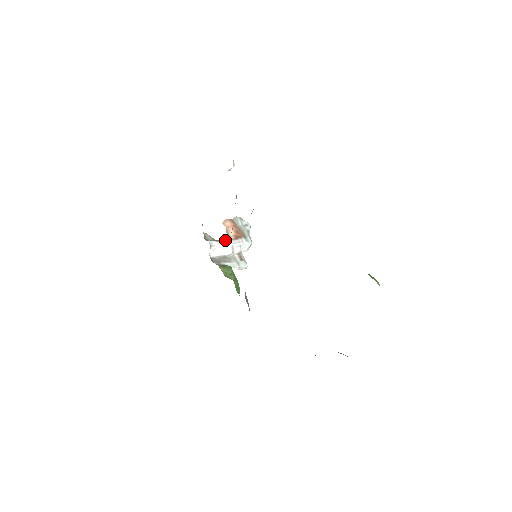
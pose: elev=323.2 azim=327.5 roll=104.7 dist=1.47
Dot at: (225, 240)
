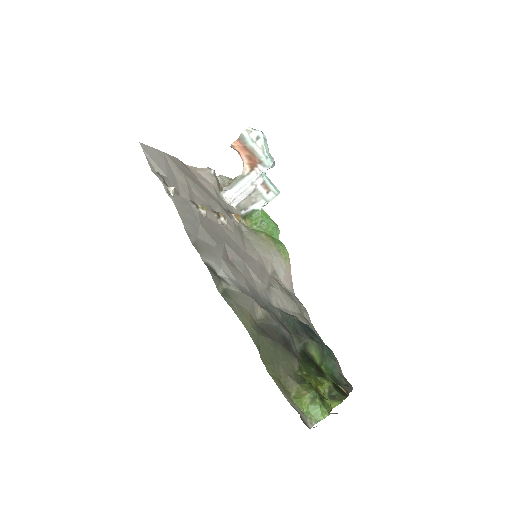
Dot at: (240, 179)
